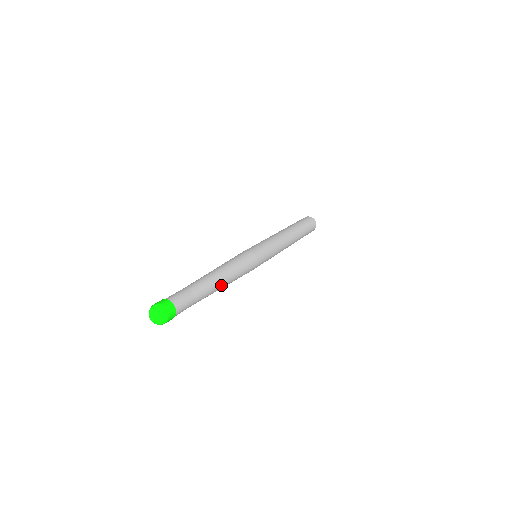
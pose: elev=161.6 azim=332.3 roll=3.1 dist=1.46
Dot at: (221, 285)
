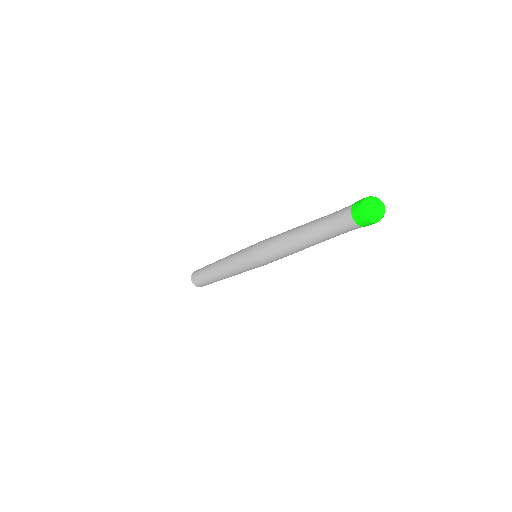
Dot at: occluded
